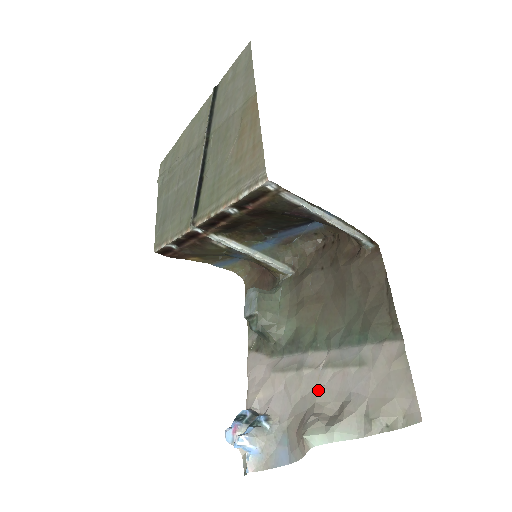
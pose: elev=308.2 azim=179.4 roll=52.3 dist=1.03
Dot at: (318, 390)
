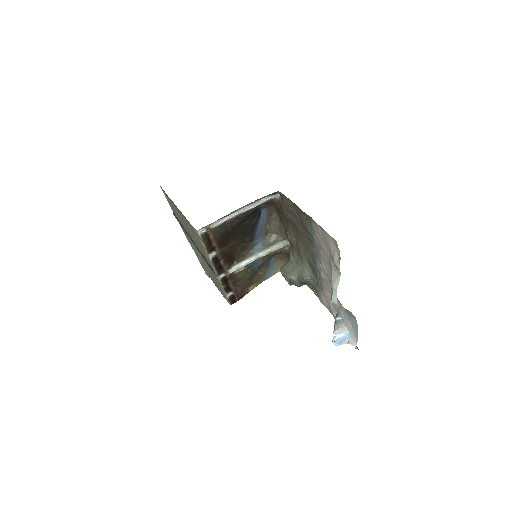
Dot at: (328, 277)
